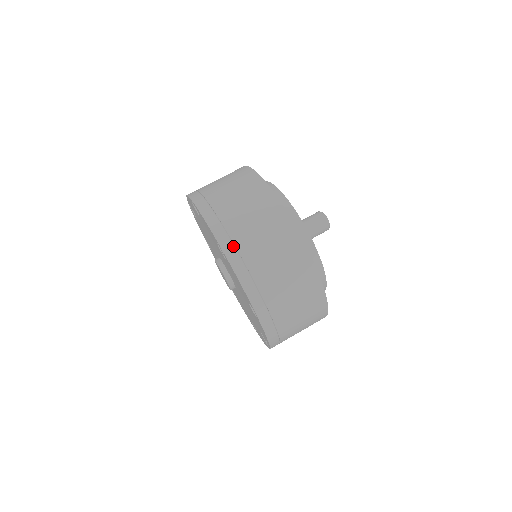
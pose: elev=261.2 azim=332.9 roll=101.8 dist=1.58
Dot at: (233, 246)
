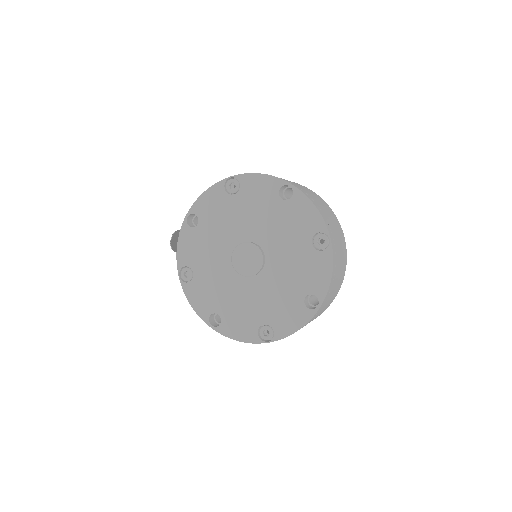
Dot at: (334, 243)
